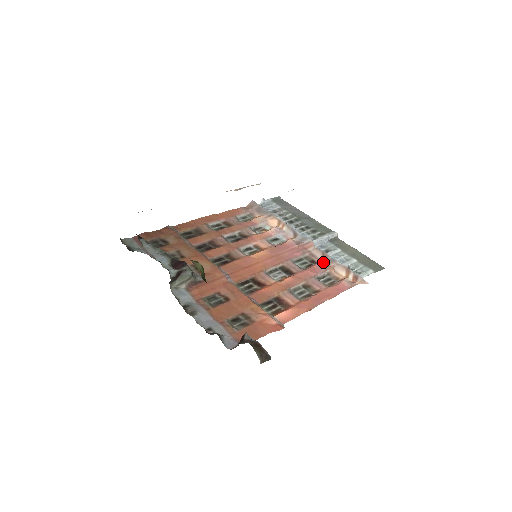
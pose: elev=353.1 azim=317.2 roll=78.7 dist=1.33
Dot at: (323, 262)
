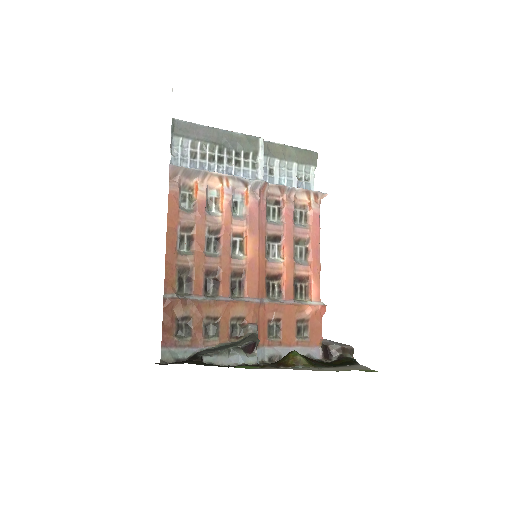
Dot at: (286, 199)
